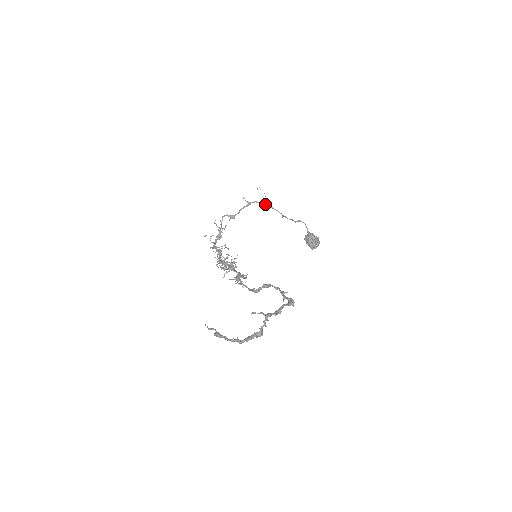
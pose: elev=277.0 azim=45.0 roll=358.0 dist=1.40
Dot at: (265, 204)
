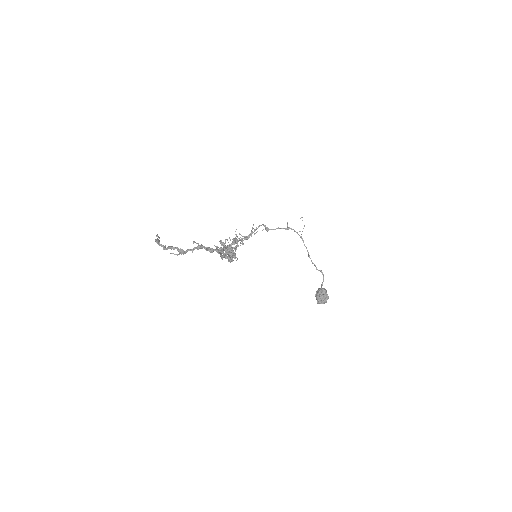
Dot at: (300, 236)
